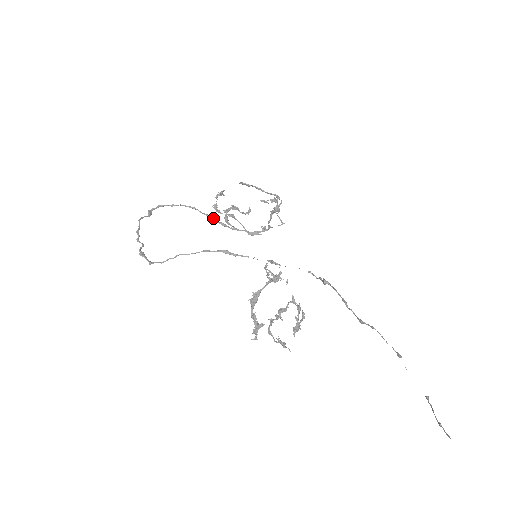
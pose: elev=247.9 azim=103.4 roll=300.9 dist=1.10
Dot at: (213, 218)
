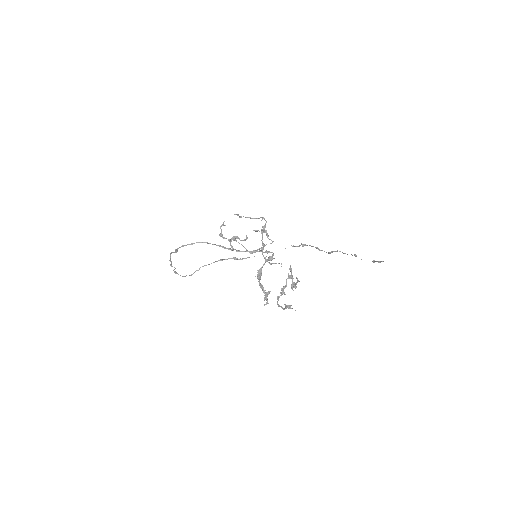
Dot at: (222, 246)
